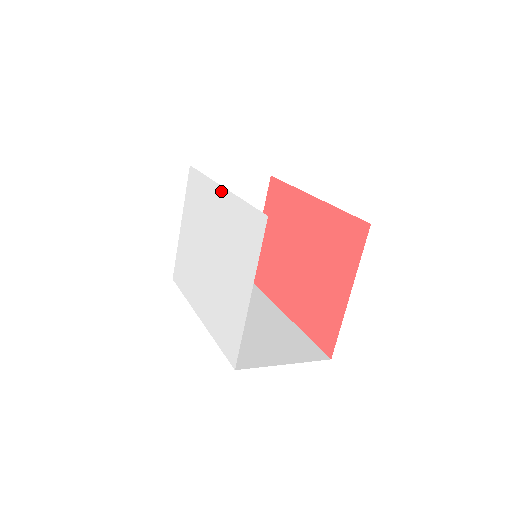
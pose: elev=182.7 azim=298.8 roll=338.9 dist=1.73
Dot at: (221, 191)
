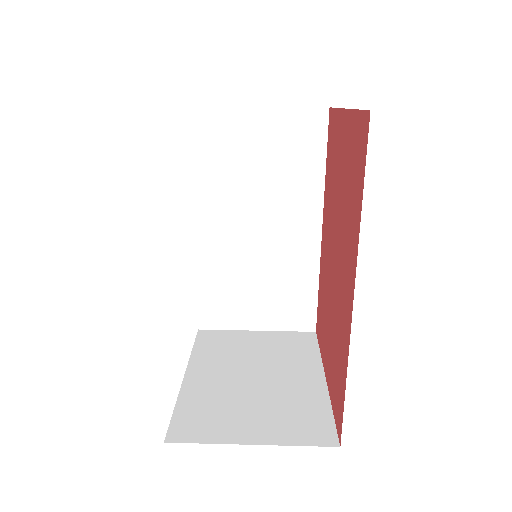
Dot at: occluded
